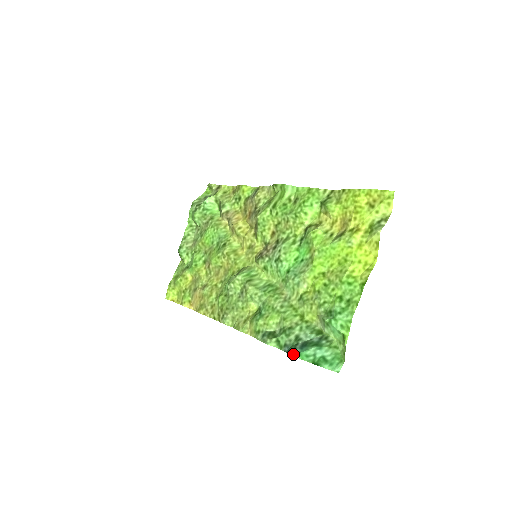
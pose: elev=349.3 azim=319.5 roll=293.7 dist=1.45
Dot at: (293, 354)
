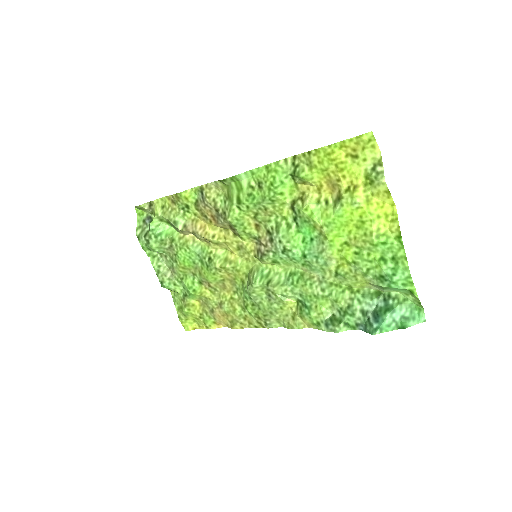
Dot at: (375, 332)
